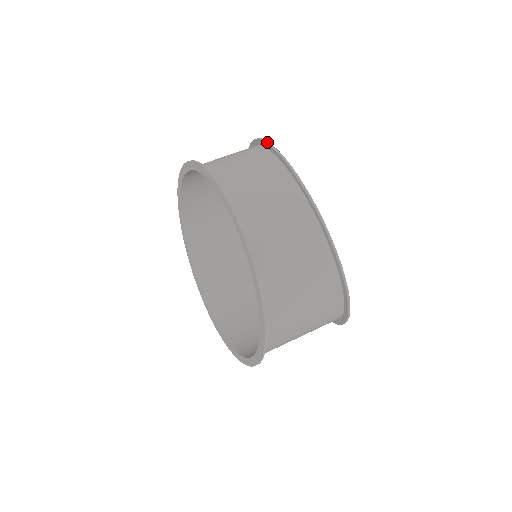
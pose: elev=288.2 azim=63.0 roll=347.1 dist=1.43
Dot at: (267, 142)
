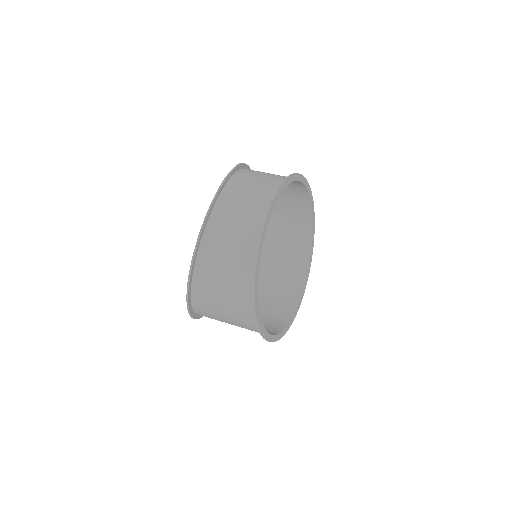
Dot at: (288, 176)
